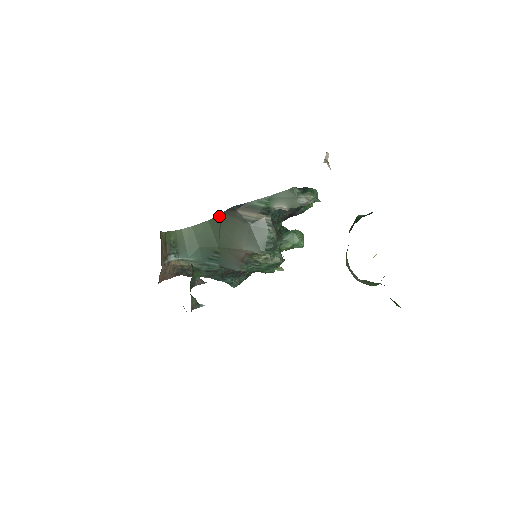
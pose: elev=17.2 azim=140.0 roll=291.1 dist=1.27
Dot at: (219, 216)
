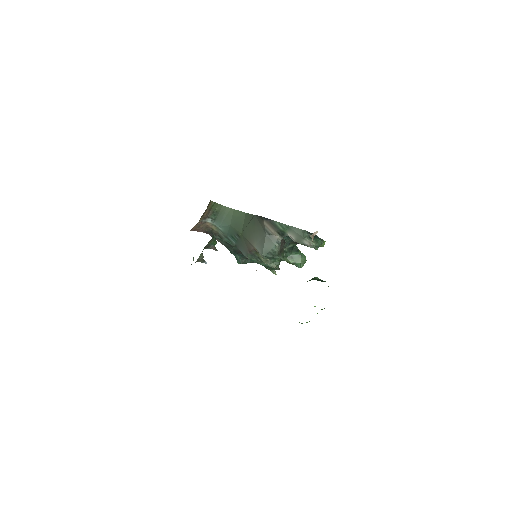
Dot at: (253, 215)
